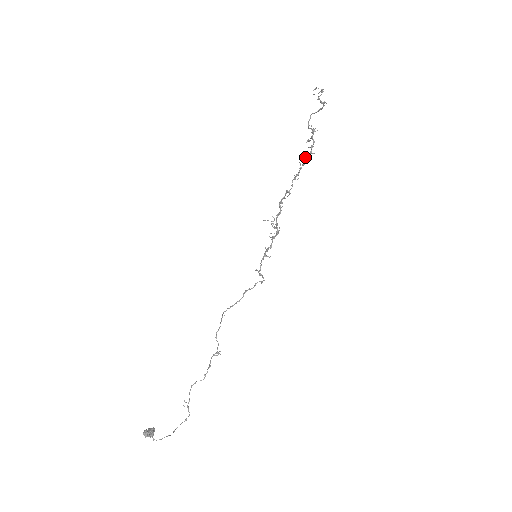
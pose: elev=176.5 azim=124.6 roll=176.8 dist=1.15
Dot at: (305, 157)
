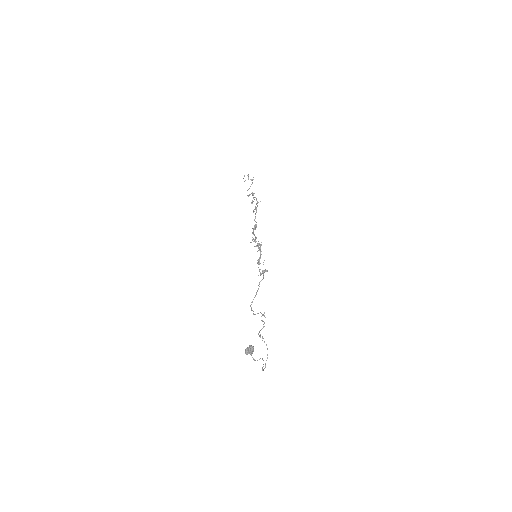
Dot at: (255, 207)
